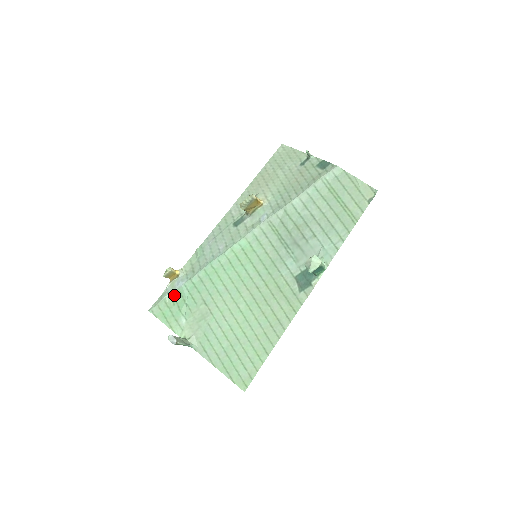
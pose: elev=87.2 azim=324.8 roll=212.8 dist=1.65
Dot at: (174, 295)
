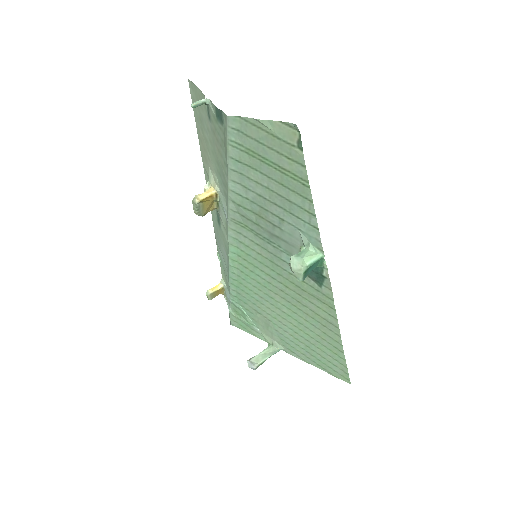
Dot at: (233, 308)
